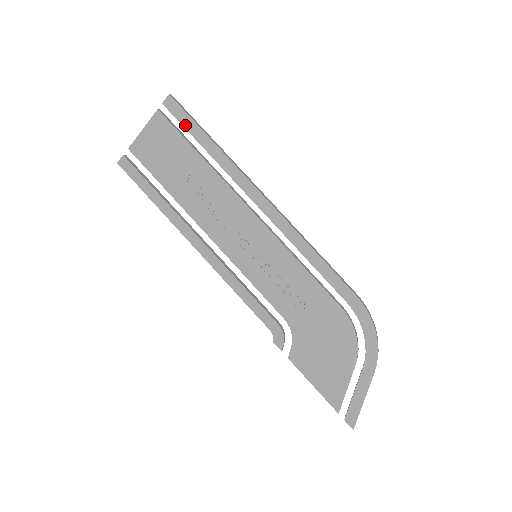
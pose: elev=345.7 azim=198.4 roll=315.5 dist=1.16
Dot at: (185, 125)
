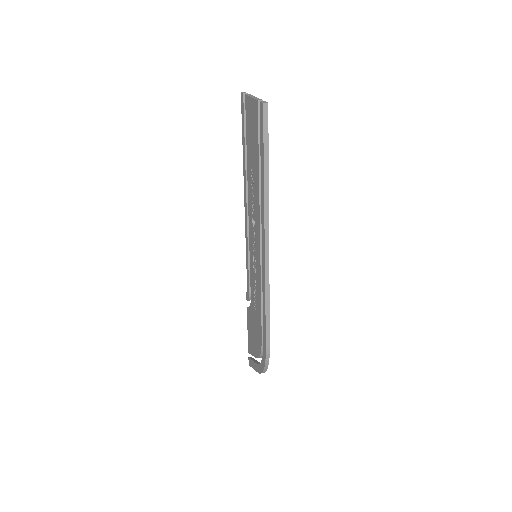
Dot at: (261, 138)
